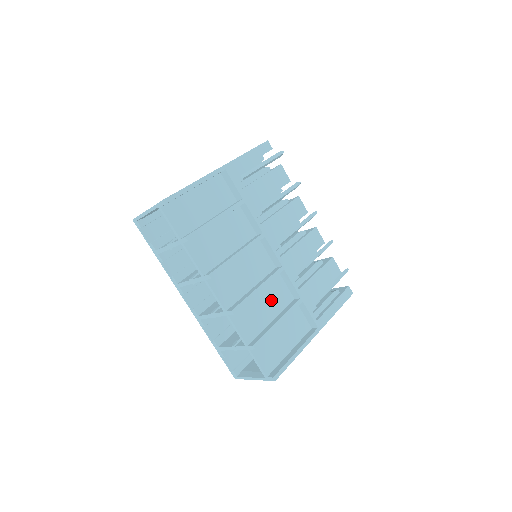
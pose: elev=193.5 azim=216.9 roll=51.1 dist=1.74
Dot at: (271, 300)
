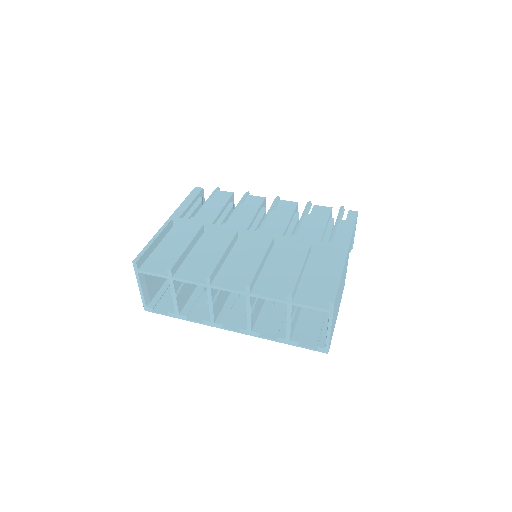
Dot at: (284, 263)
